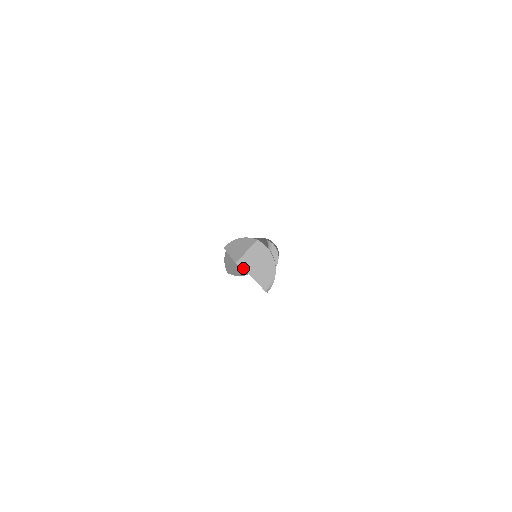
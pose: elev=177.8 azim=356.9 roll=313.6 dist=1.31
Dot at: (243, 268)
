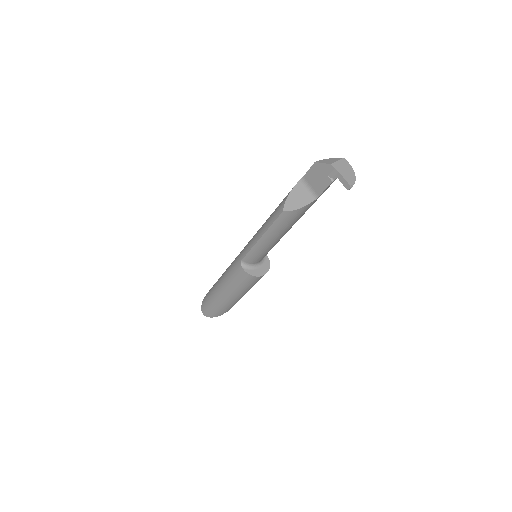
Dot at: (336, 168)
